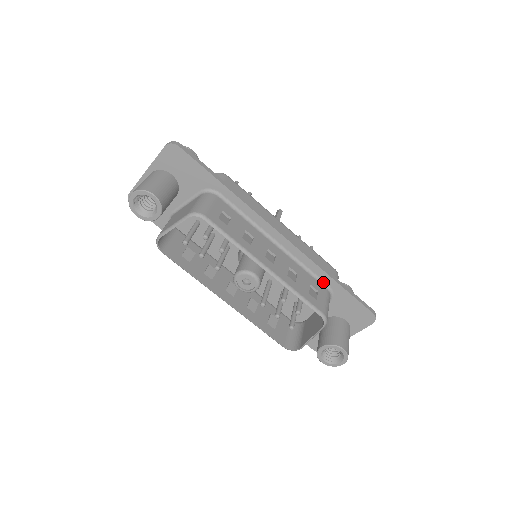
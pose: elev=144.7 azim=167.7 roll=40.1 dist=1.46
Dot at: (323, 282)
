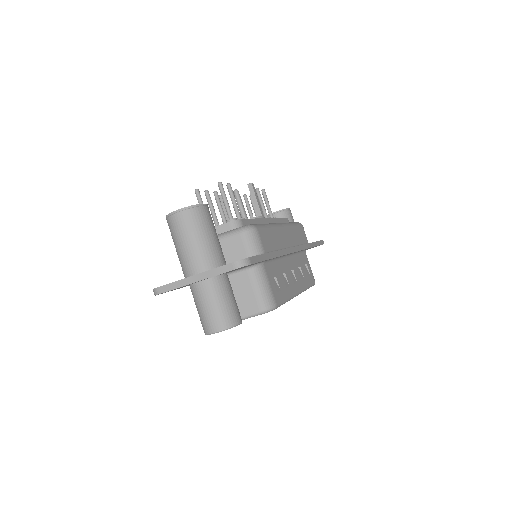
Dot at: (305, 250)
